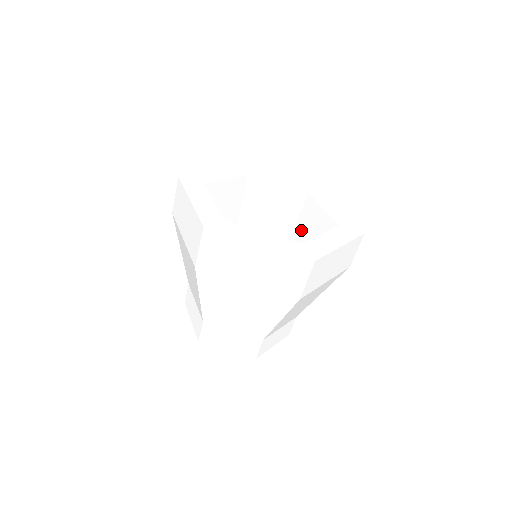
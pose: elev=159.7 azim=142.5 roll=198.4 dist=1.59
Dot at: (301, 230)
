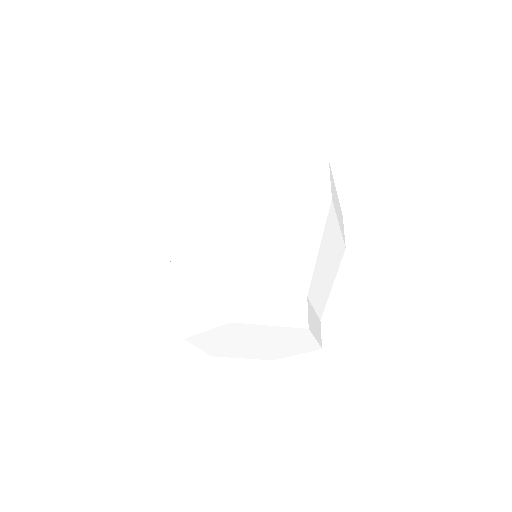
Dot at: occluded
